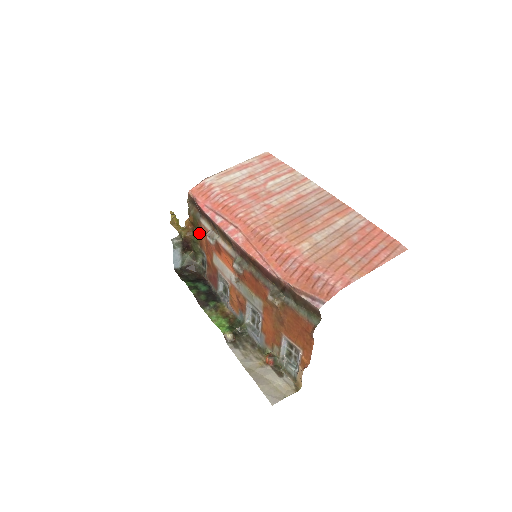
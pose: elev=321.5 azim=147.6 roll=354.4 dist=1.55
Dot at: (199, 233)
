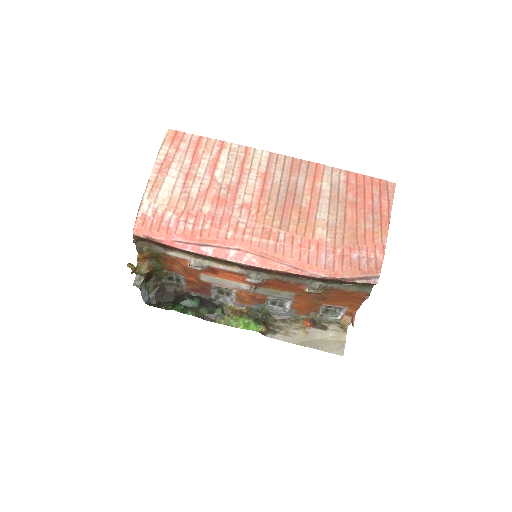
Dot at: (164, 262)
